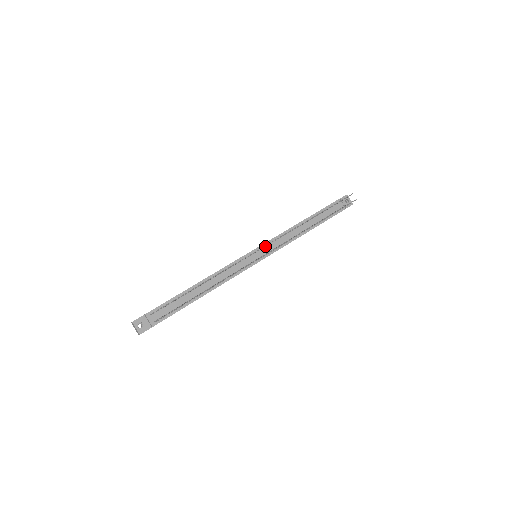
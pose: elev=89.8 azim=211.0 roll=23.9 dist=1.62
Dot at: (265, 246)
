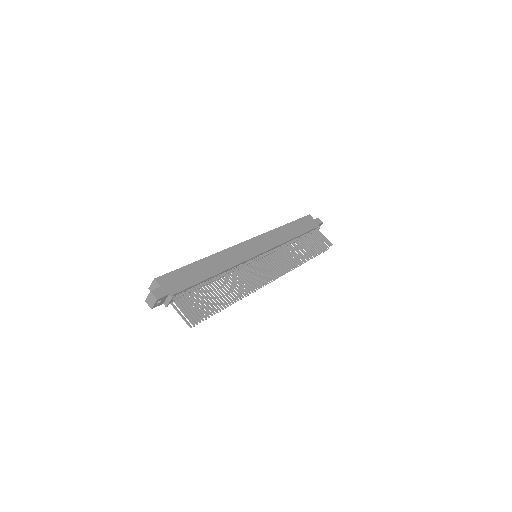
Dot at: occluded
